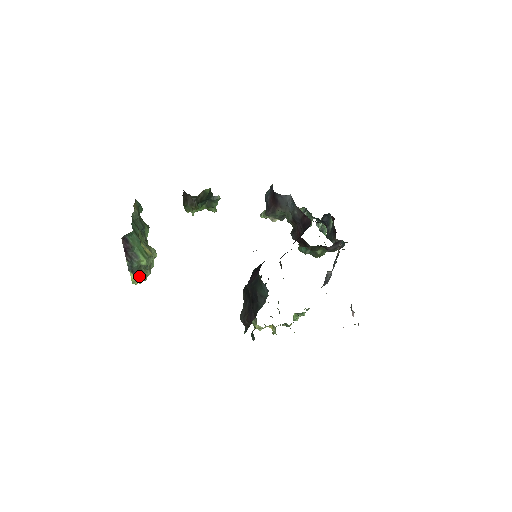
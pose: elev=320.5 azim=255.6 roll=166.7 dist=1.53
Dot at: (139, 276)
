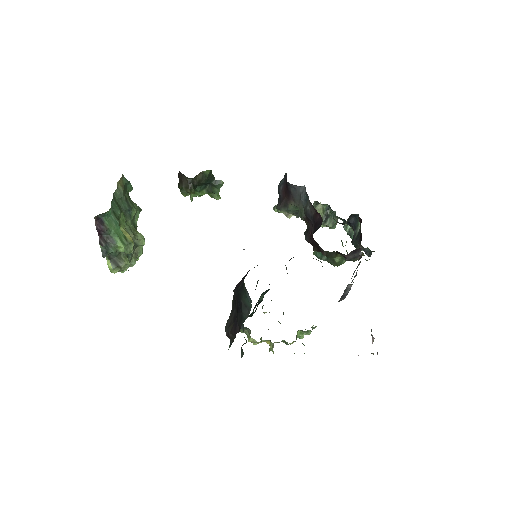
Dot at: (117, 264)
